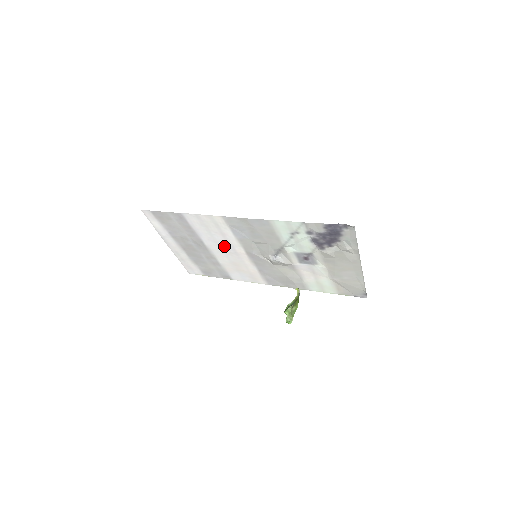
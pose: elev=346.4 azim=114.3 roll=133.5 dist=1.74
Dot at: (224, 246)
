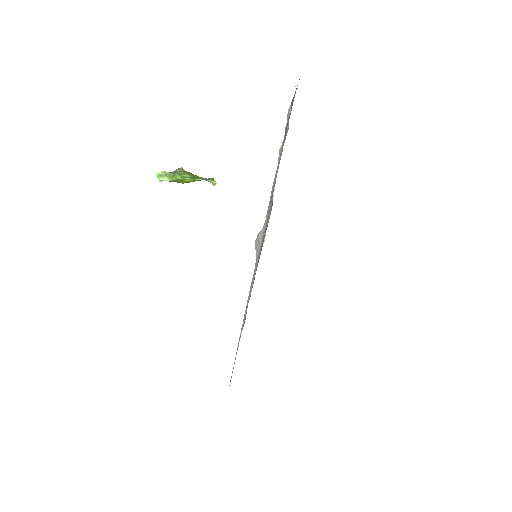
Dot at: occluded
